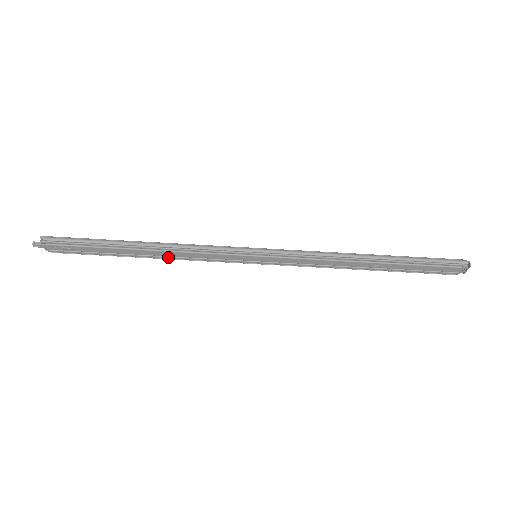
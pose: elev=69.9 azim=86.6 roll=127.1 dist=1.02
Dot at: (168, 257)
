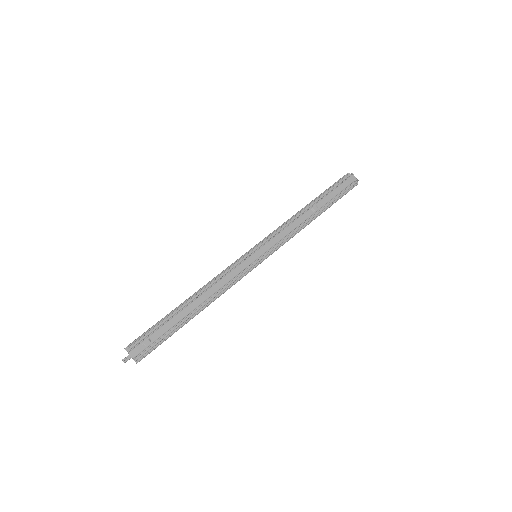
Dot at: (211, 298)
